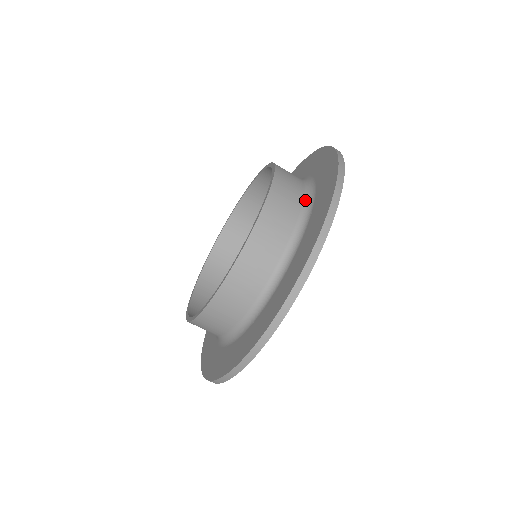
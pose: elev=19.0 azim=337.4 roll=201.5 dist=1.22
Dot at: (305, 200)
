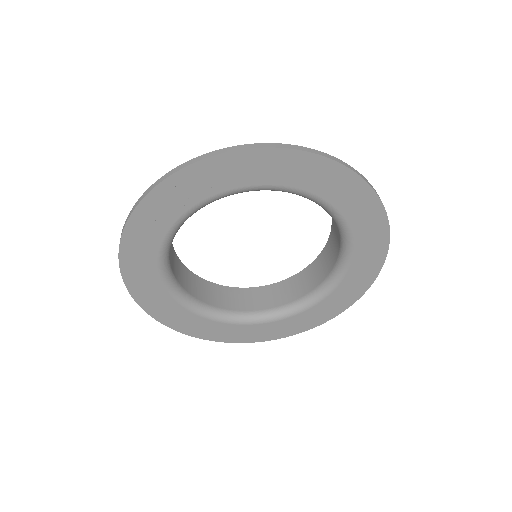
Dot at: occluded
